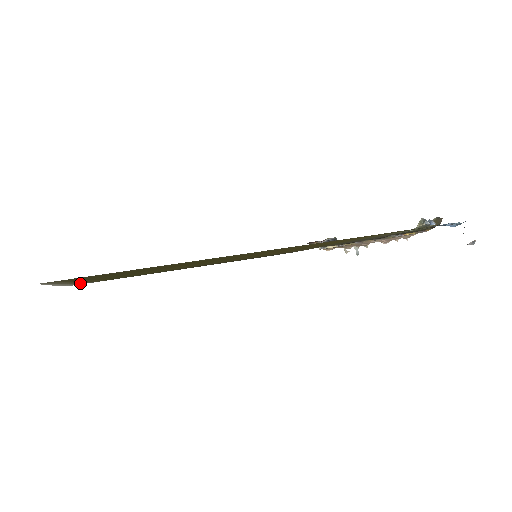
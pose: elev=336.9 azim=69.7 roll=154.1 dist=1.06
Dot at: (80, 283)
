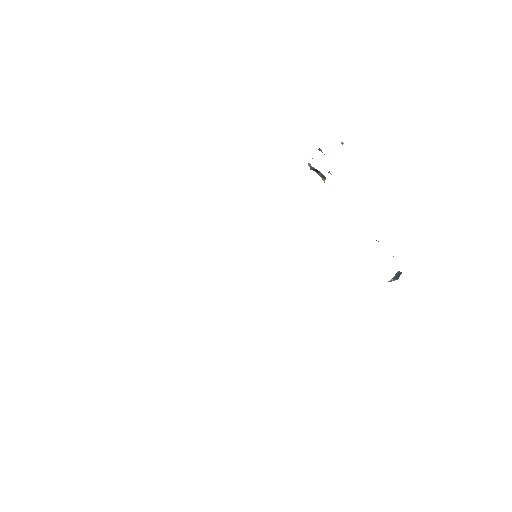
Dot at: occluded
